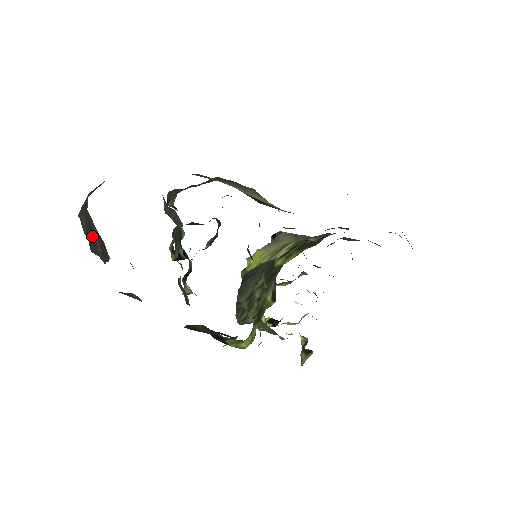
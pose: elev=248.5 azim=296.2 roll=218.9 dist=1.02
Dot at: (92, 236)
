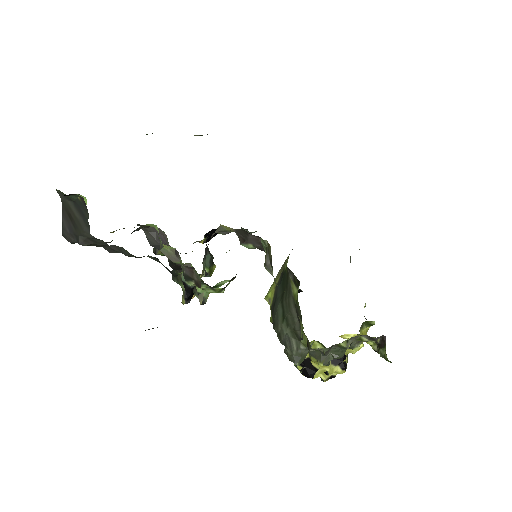
Dot at: (73, 220)
